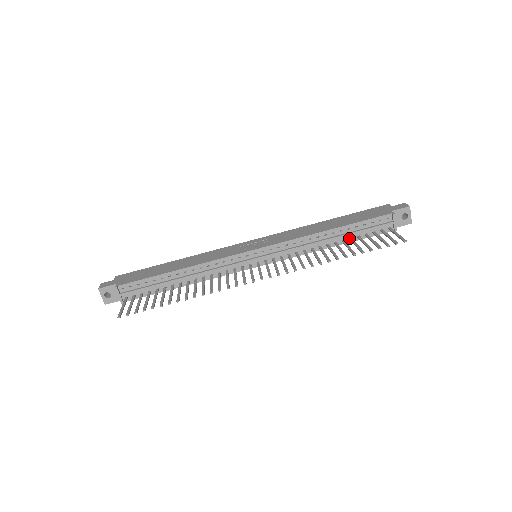
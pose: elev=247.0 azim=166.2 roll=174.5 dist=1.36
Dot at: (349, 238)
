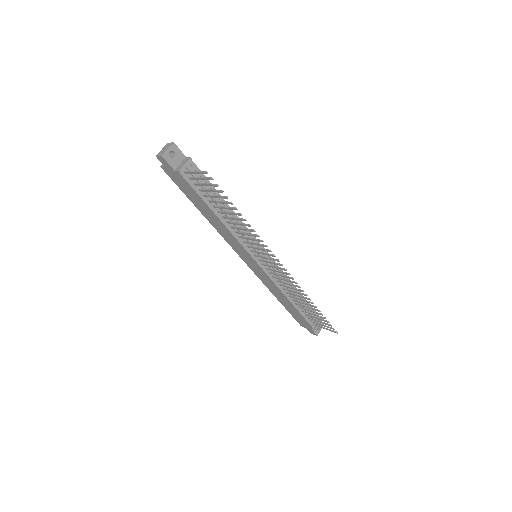
Dot at: (299, 306)
